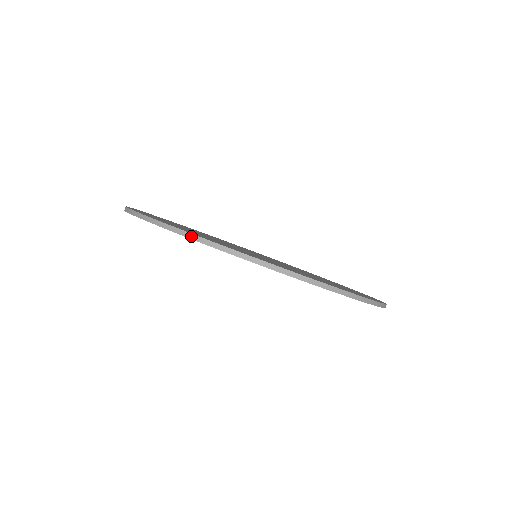
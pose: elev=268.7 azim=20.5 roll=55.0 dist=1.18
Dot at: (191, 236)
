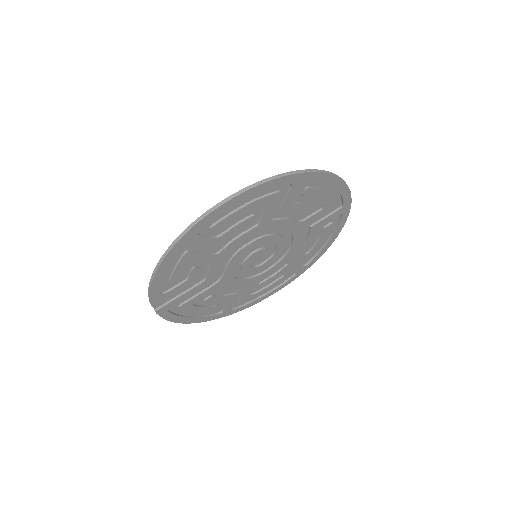
Dot at: (258, 183)
